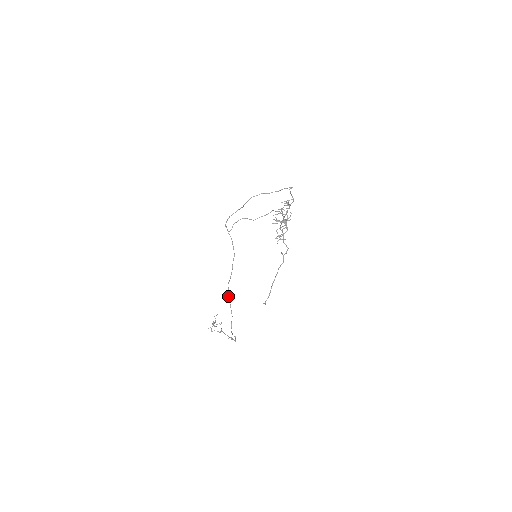
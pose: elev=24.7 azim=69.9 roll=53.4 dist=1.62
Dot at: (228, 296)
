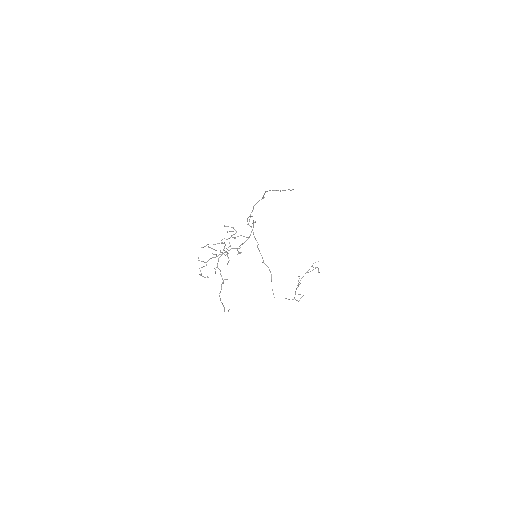
Dot at: (269, 270)
